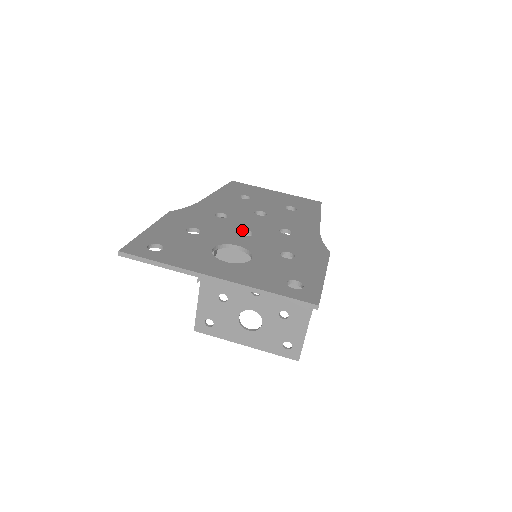
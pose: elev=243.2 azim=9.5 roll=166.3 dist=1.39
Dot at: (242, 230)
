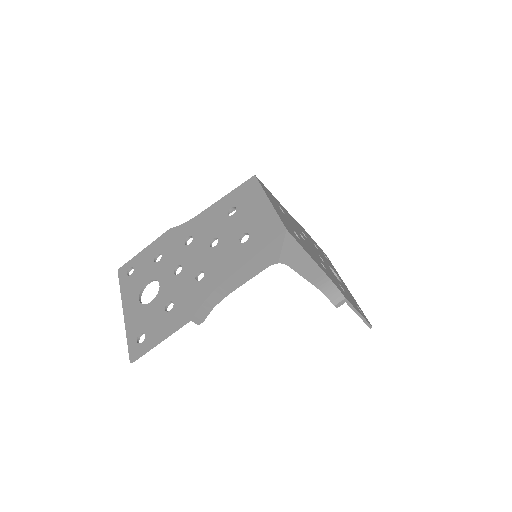
Dot at: (179, 265)
